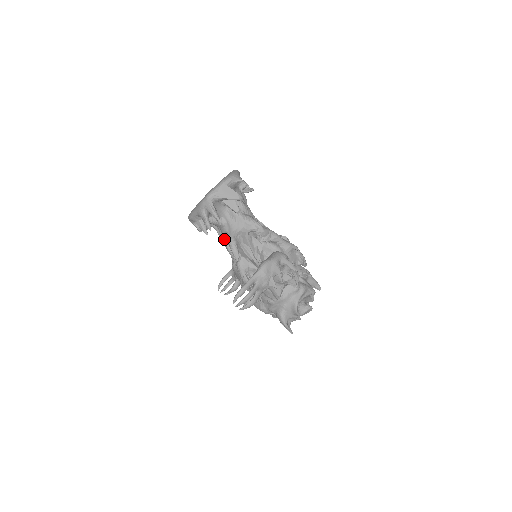
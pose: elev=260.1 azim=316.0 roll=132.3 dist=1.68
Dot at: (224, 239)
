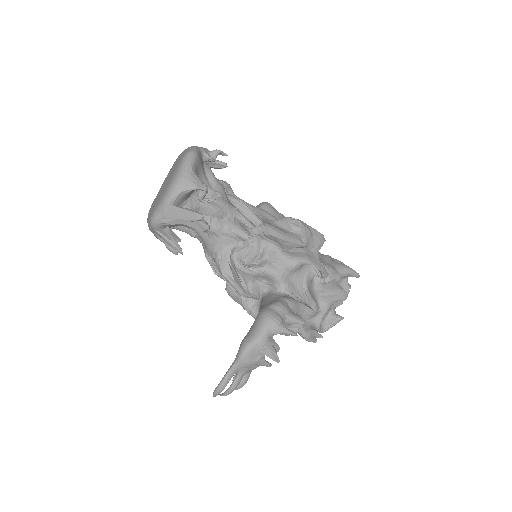
Dot at: occluded
